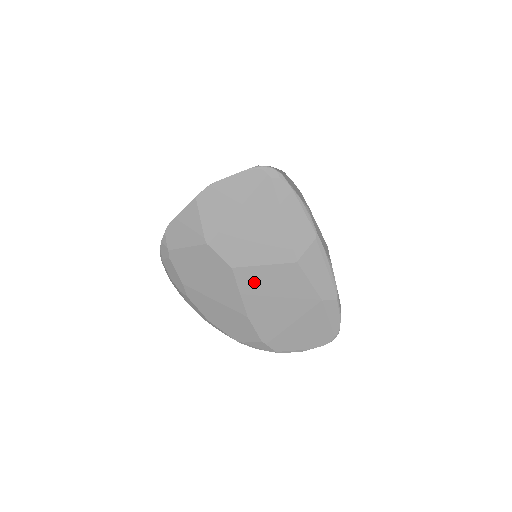
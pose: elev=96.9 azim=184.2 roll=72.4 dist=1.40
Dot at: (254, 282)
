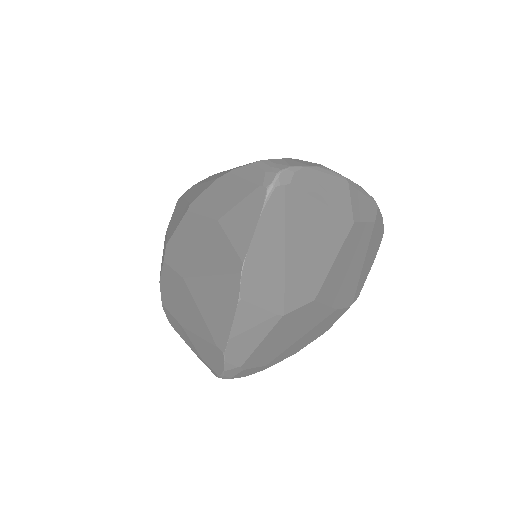
Dot at: (332, 283)
